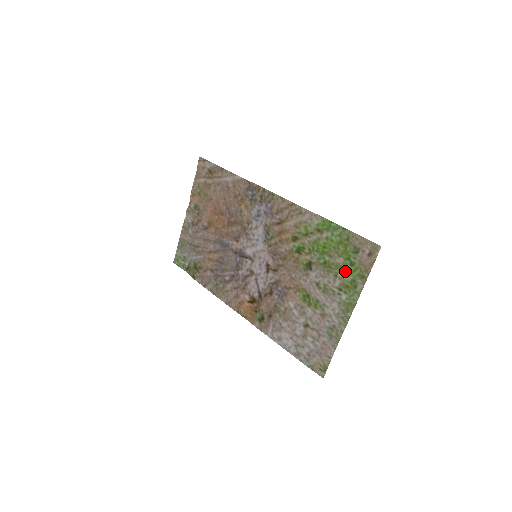
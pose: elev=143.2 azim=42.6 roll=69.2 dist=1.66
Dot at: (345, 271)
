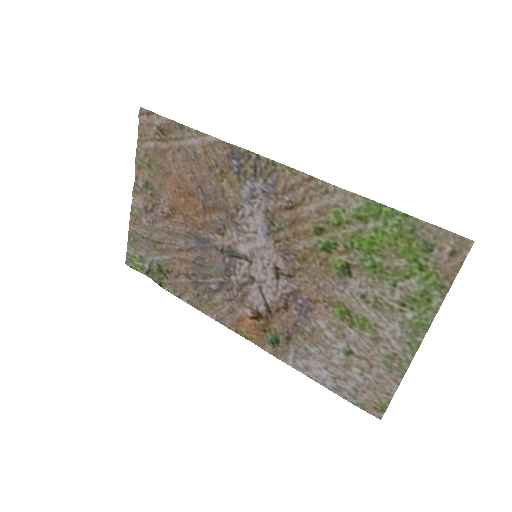
Dot at: (410, 278)
